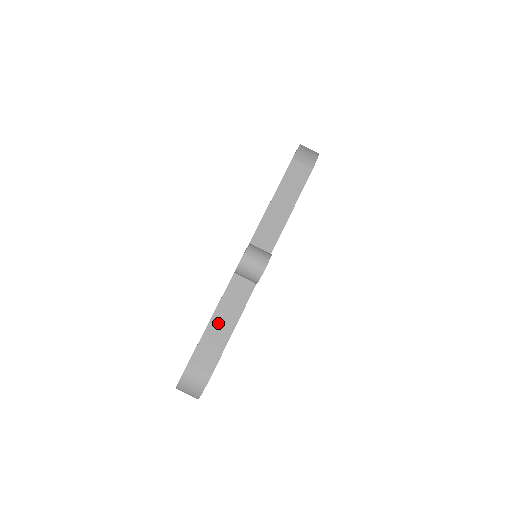
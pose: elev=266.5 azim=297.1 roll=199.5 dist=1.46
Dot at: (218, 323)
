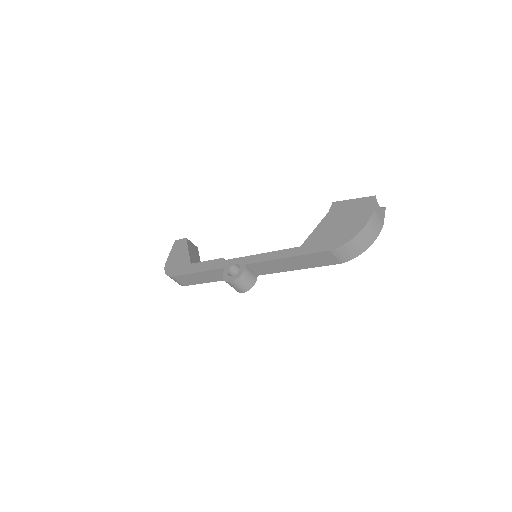
Dot at: (199, 276)
